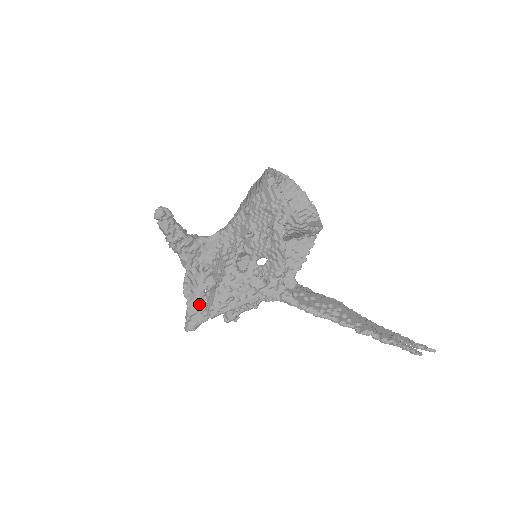
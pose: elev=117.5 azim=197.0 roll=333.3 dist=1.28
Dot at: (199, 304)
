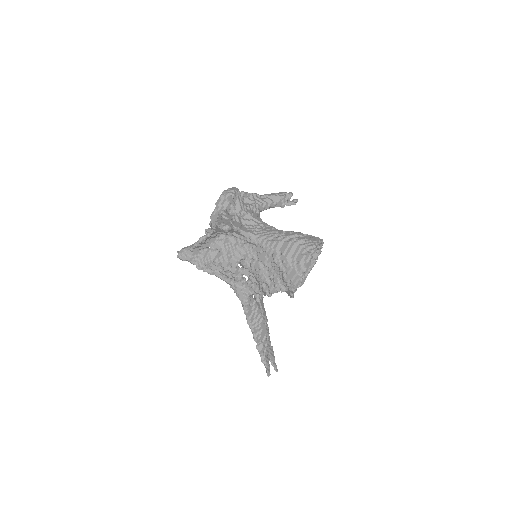
Dot at: (198, 252)
